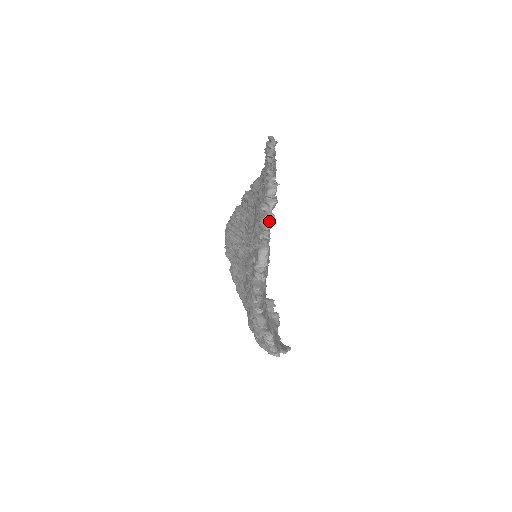
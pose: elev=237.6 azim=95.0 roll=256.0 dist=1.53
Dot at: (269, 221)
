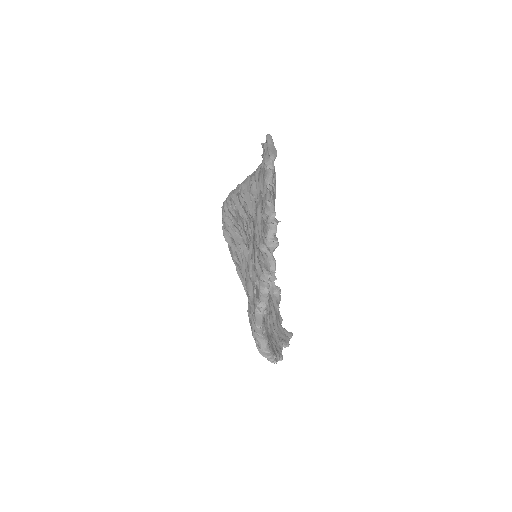
Dot at: (270, 268)
